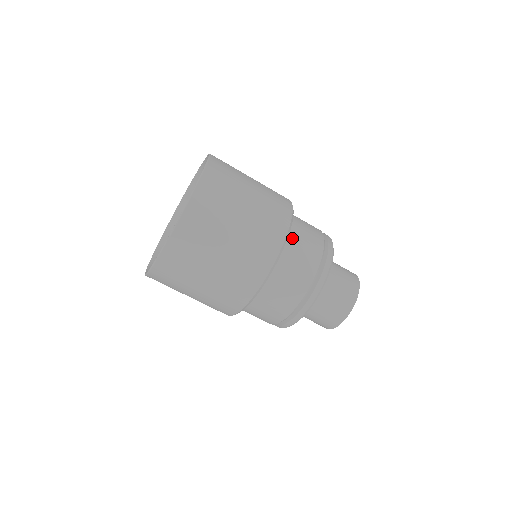
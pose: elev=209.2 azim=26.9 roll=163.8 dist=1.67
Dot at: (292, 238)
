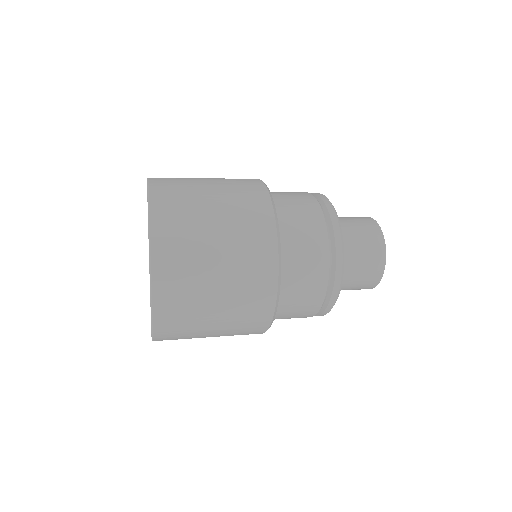
Dot at: (285, 235)
